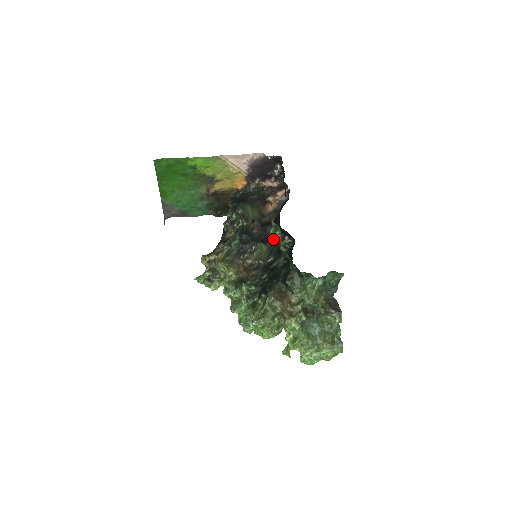
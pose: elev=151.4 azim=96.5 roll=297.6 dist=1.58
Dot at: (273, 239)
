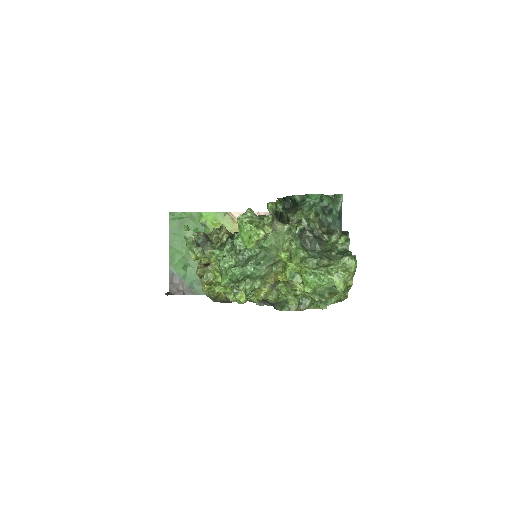
Dot at: (270, 212)
